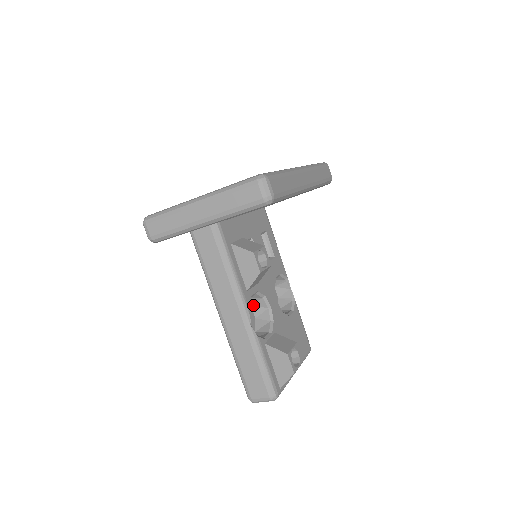
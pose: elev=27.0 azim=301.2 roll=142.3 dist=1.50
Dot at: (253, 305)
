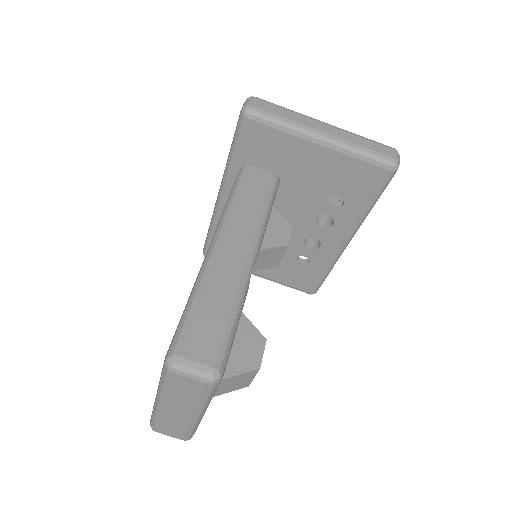
Dot at: occluded
